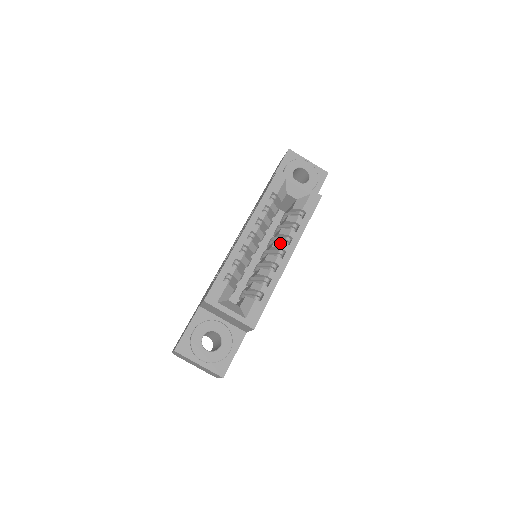
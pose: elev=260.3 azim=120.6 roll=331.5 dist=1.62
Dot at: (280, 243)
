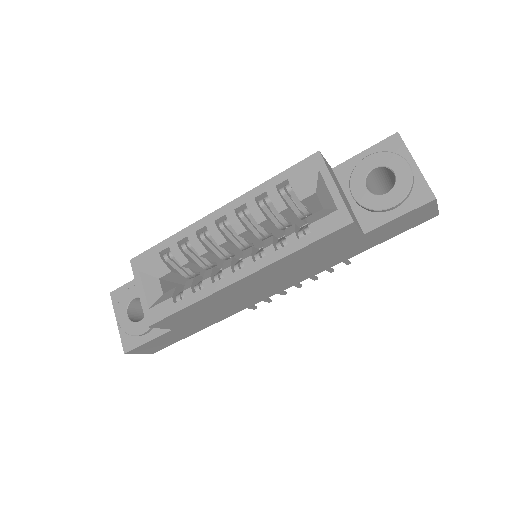
Dot at: (249, 252)
